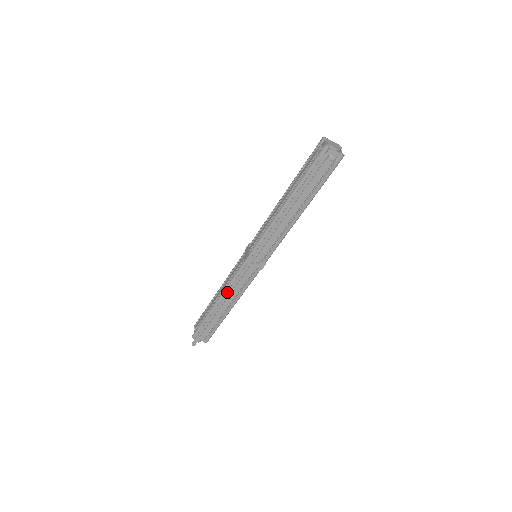
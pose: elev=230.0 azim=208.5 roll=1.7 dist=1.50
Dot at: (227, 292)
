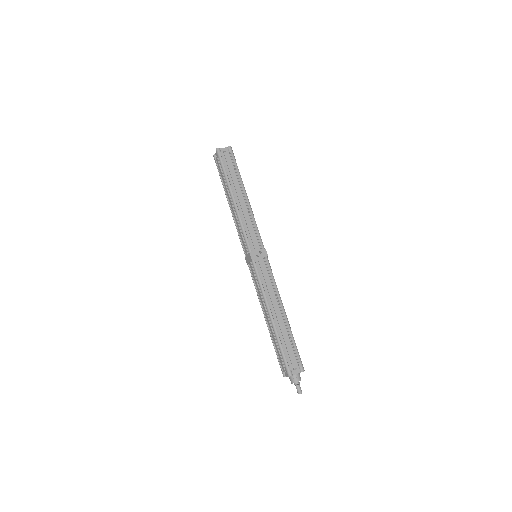
Dot at: (267, 299)
